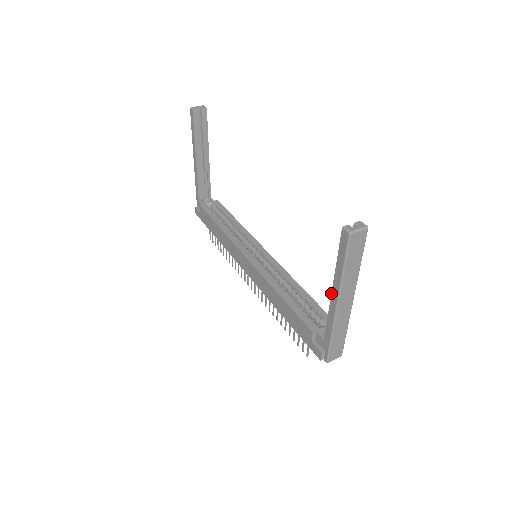
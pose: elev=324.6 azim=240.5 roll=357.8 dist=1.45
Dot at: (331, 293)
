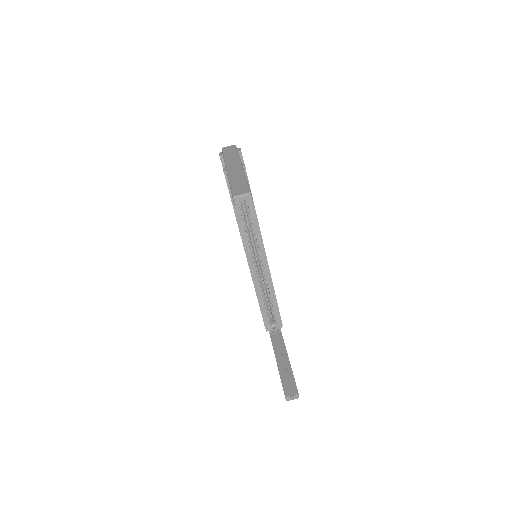
Dot at: (276, 361)
